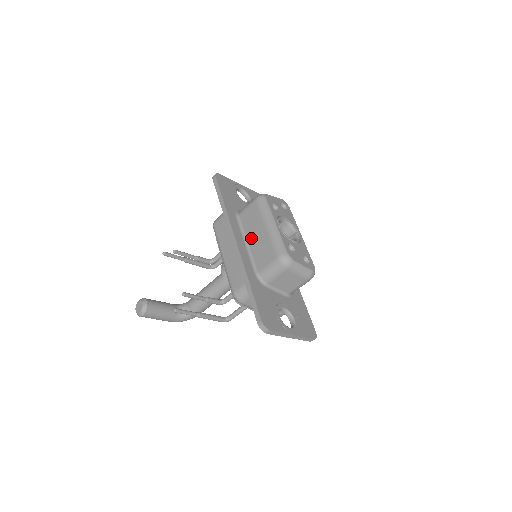
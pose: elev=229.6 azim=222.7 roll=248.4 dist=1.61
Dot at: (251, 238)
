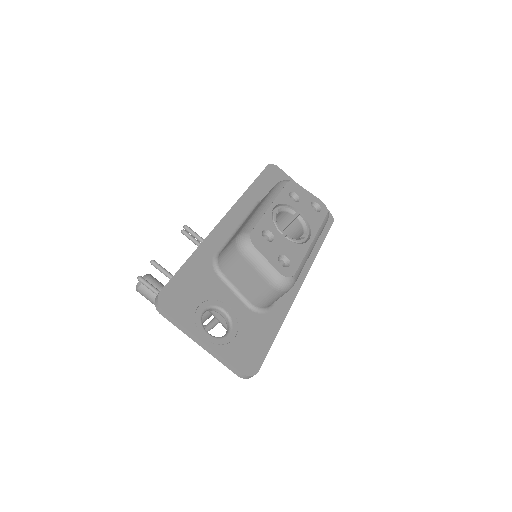
Dot at: (245, 221)
